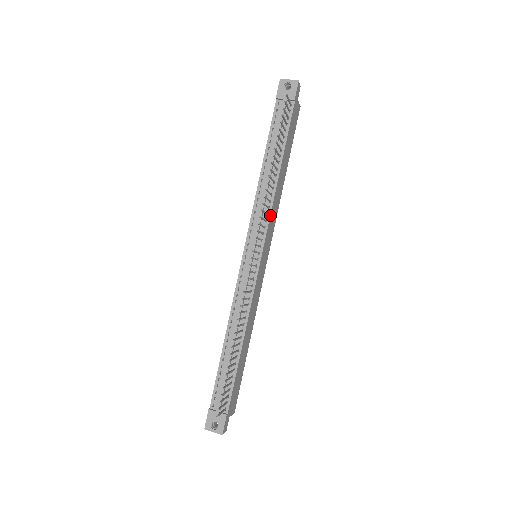
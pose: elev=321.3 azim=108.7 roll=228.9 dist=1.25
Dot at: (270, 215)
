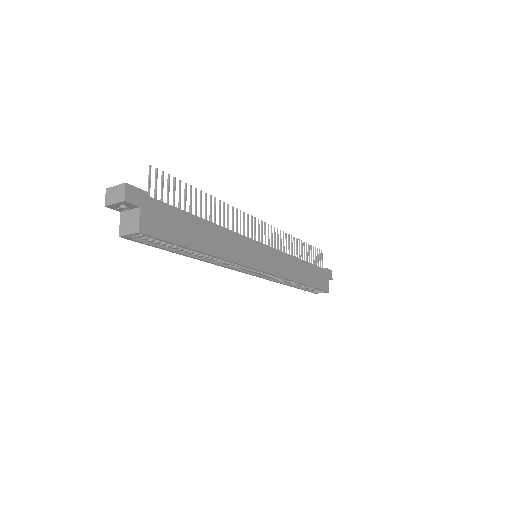
Dot at: (283, 252)
